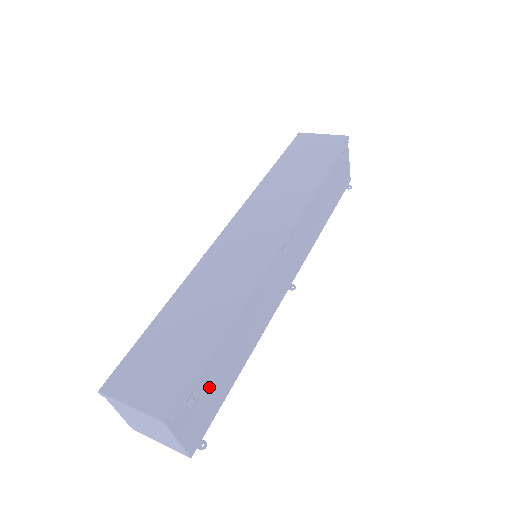
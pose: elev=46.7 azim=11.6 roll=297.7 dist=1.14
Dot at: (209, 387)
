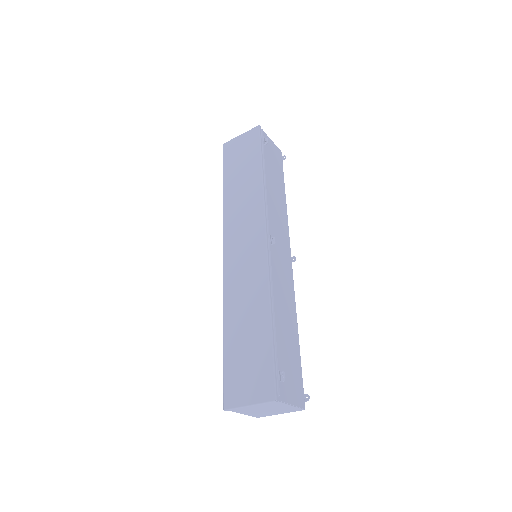
Dot at: (287, 362)
